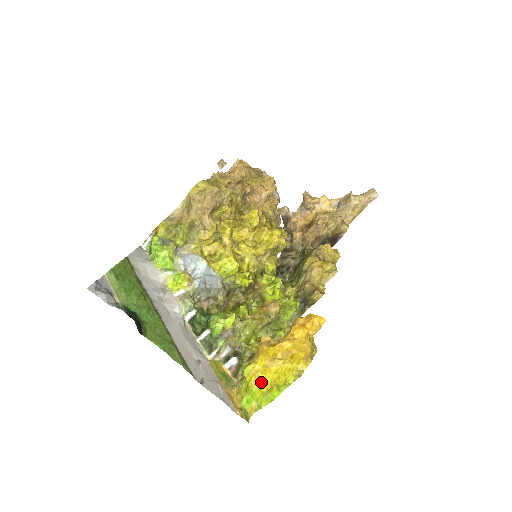
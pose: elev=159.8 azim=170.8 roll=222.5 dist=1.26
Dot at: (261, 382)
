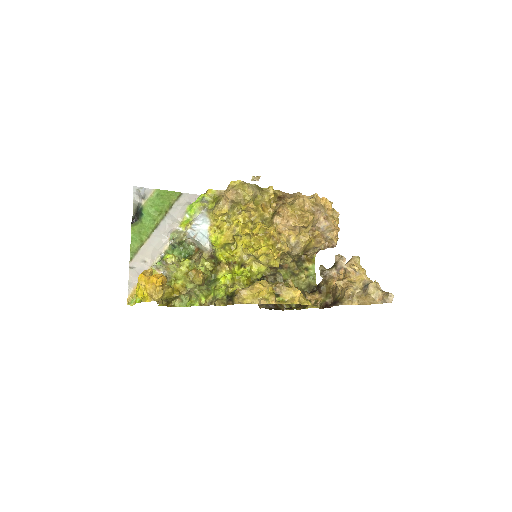
Dot at: (137, 289)
